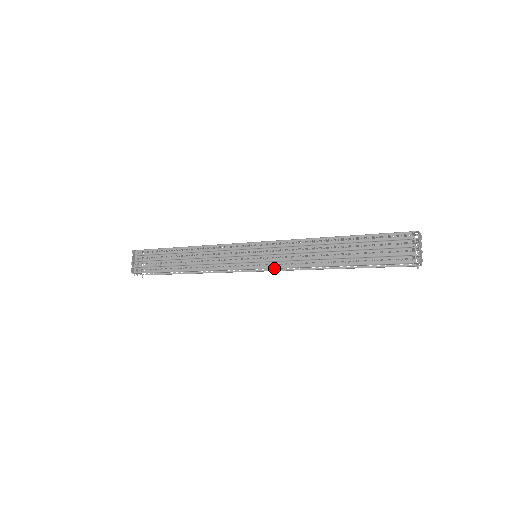
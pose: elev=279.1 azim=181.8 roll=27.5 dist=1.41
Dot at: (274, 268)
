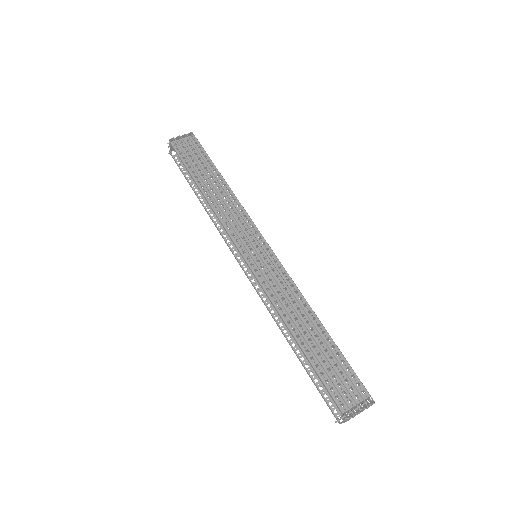
Dot at: (257, 279)
